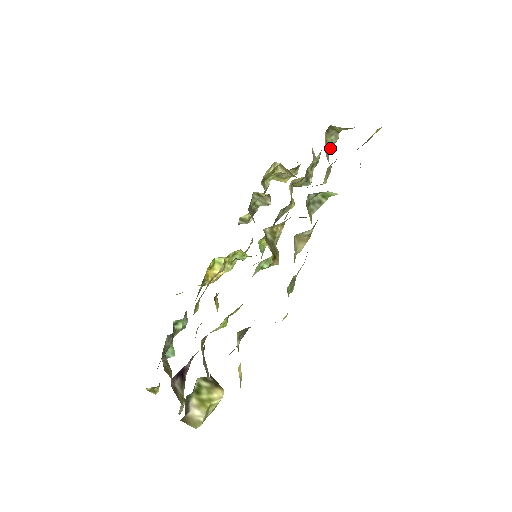
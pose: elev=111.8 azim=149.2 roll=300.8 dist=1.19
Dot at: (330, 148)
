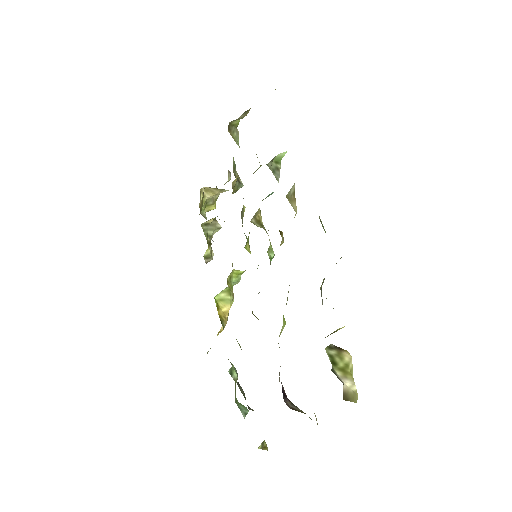
Dot at: (238, 145)
